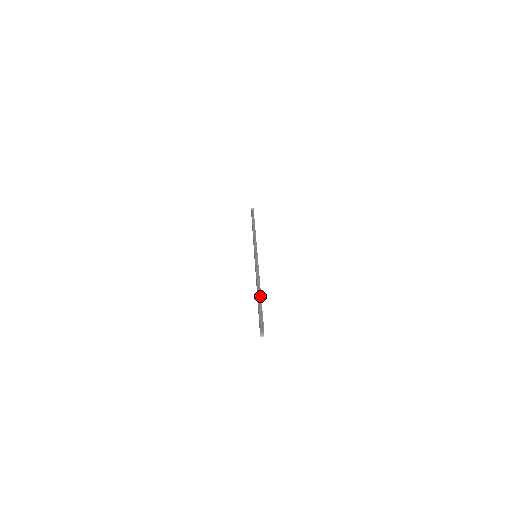
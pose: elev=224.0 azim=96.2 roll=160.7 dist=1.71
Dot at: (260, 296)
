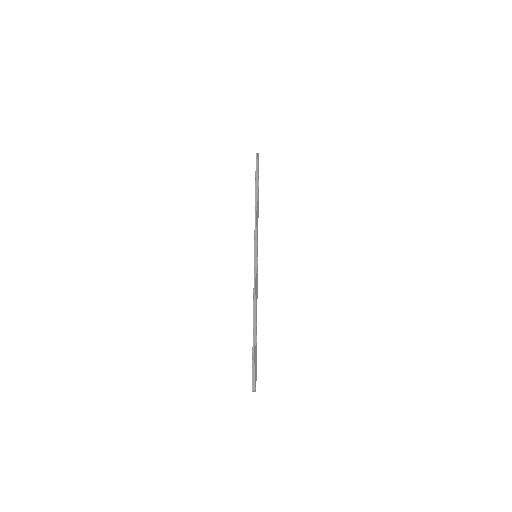
Dot at: (254, 332)
